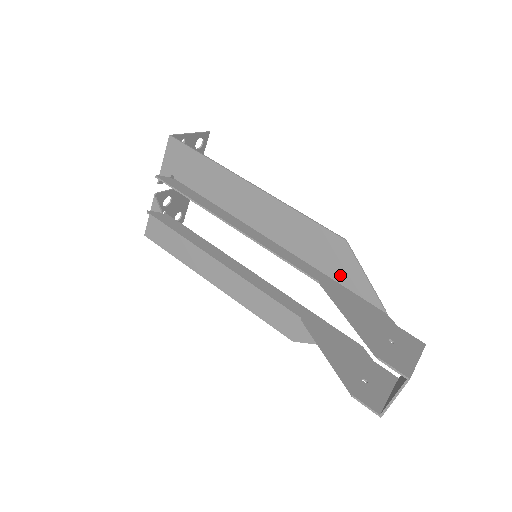
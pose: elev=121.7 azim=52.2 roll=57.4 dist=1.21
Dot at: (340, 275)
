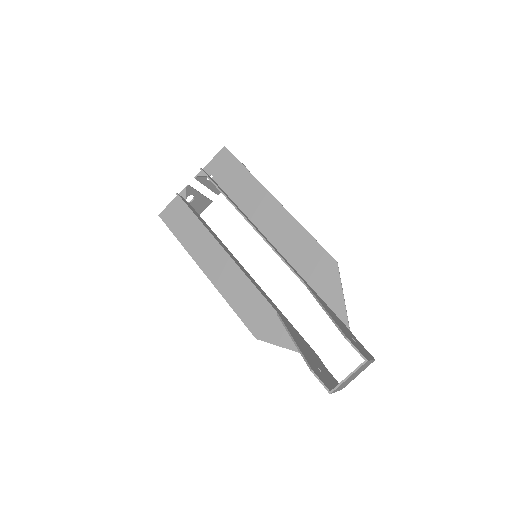
Dot at: (322, 289)
